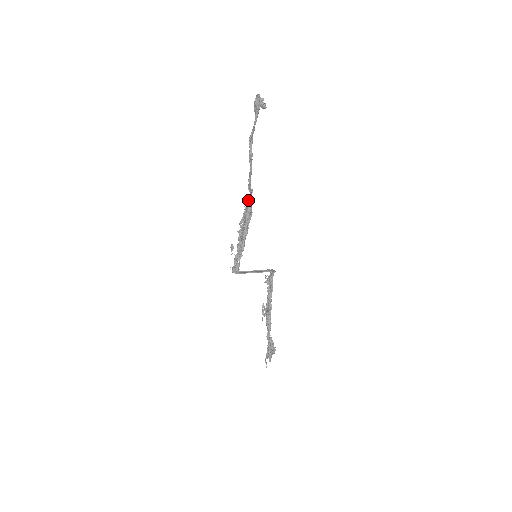
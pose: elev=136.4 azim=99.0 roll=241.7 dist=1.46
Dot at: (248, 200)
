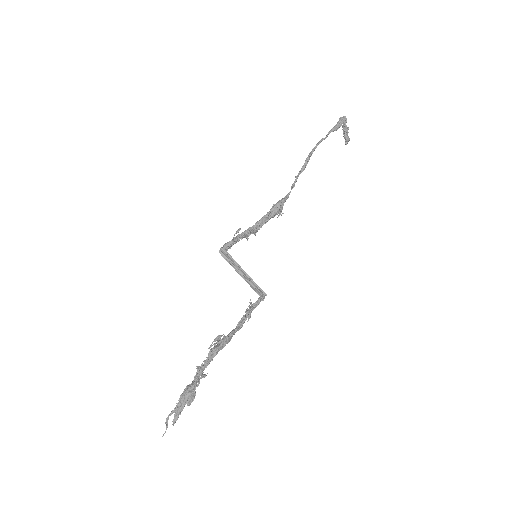
Dot at: (285, 196)
